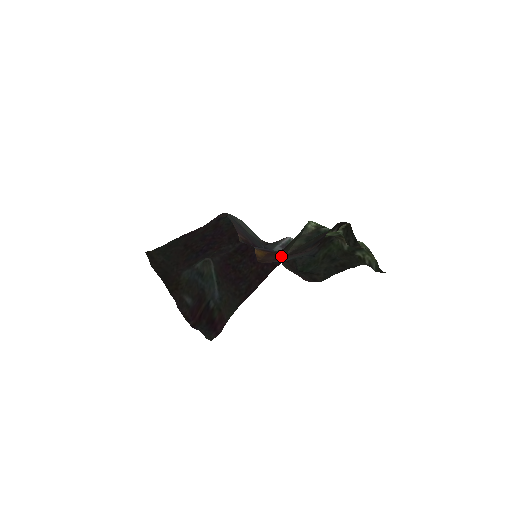
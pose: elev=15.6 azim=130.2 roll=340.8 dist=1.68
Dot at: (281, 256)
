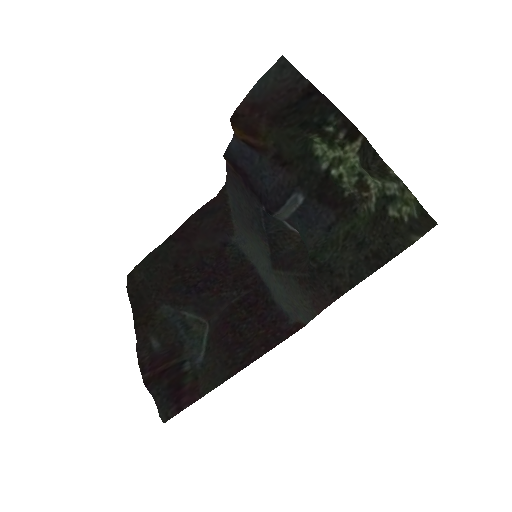
Dot at: (262, 123)
